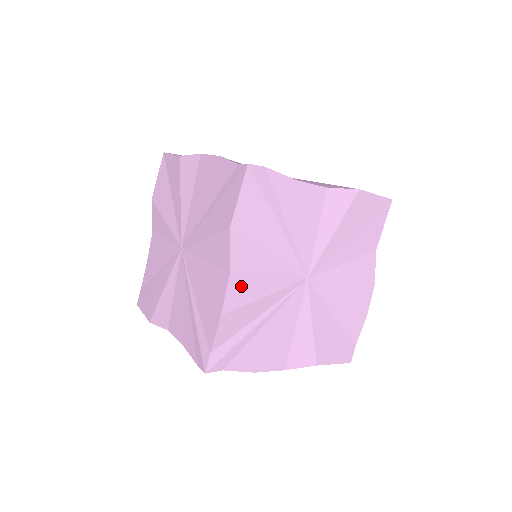
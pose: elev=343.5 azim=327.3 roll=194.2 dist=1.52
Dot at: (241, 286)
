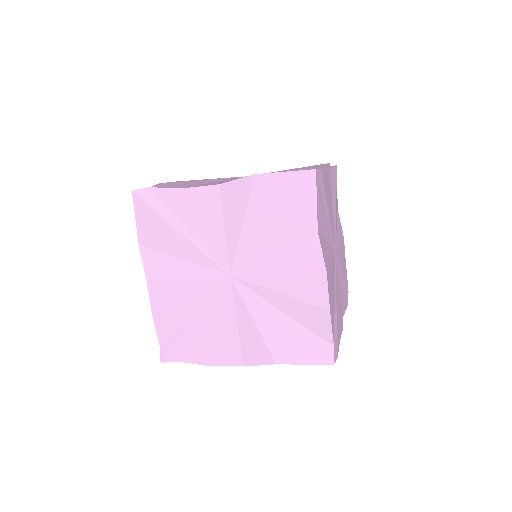
Dot at: (161, 290)
